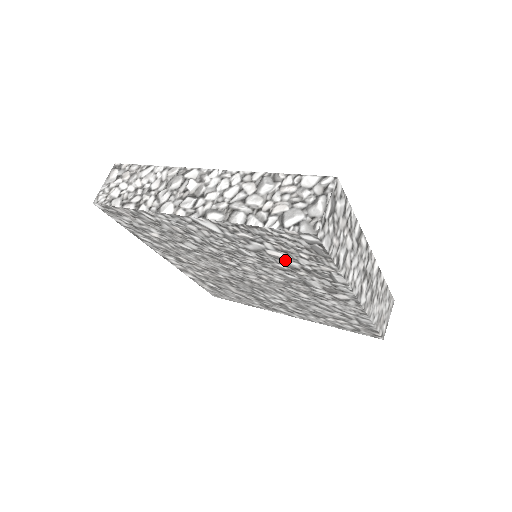
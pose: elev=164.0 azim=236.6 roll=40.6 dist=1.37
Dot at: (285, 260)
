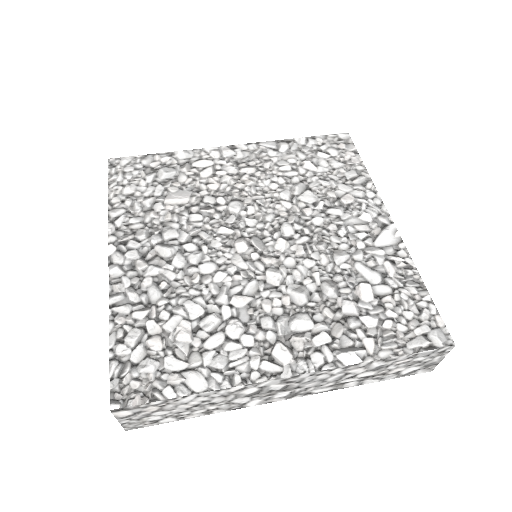
Dot at: occluded
